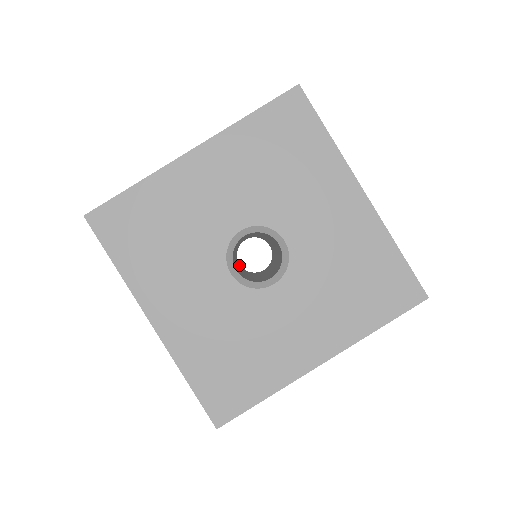
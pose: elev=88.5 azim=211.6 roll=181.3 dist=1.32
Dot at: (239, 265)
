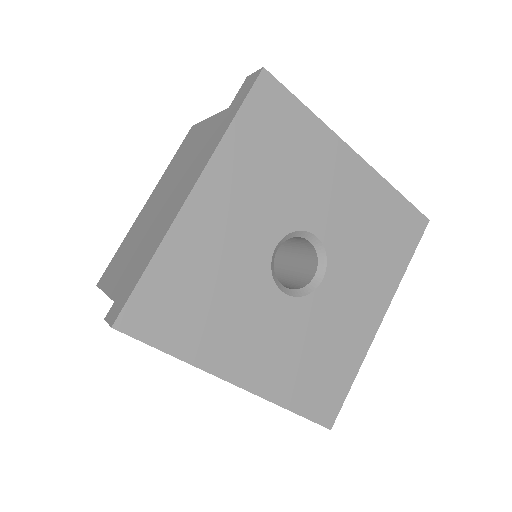
Dot at: occluded
